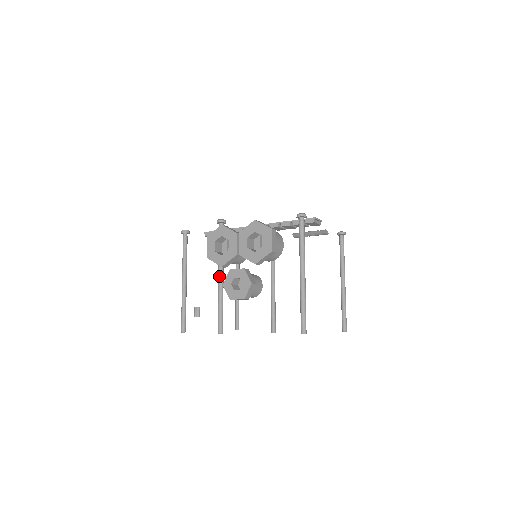
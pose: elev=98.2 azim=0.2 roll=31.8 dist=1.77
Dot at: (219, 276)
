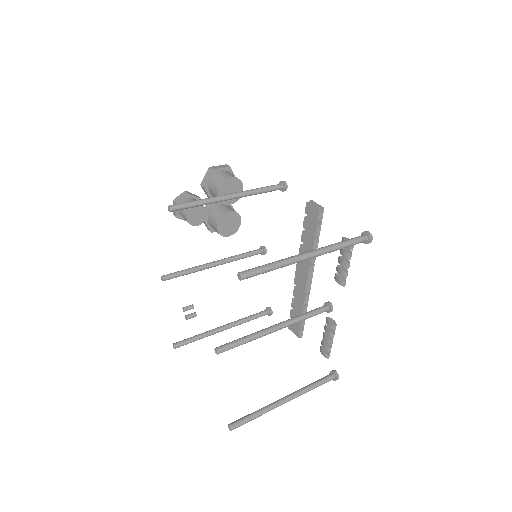
Dot at: (215, 262)
